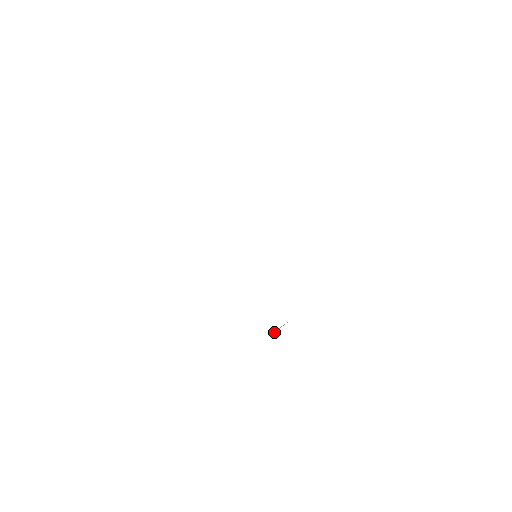
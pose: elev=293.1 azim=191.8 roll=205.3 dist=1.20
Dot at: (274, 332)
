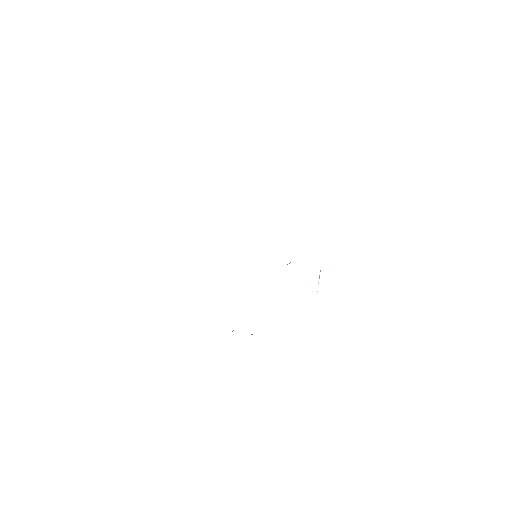
Dot at: occluded
